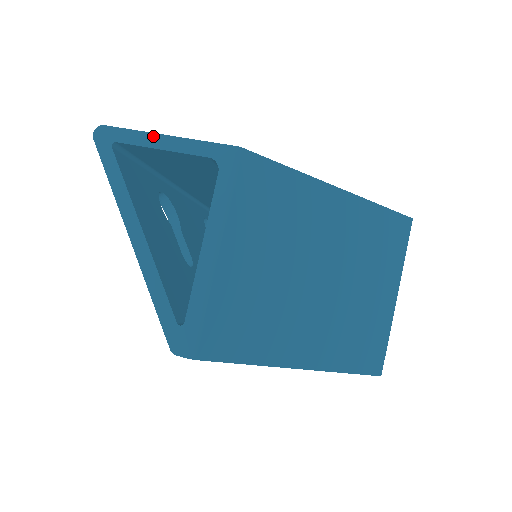
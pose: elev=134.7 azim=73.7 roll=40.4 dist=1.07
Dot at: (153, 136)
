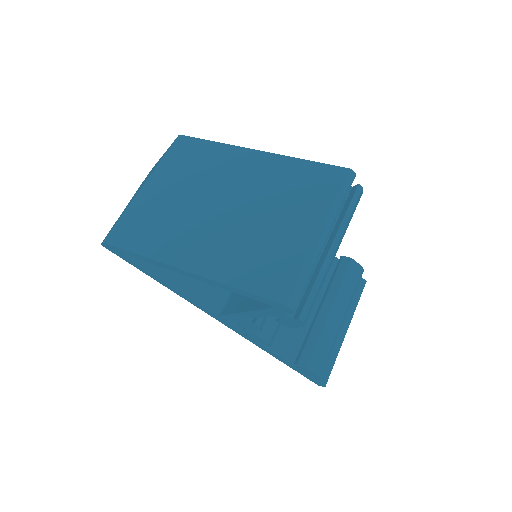
Dot at: occluded
